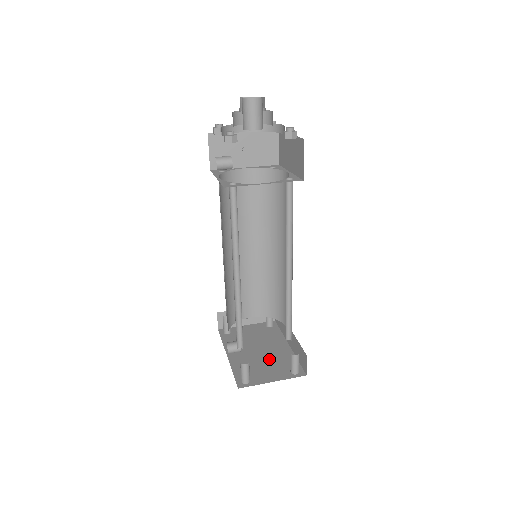
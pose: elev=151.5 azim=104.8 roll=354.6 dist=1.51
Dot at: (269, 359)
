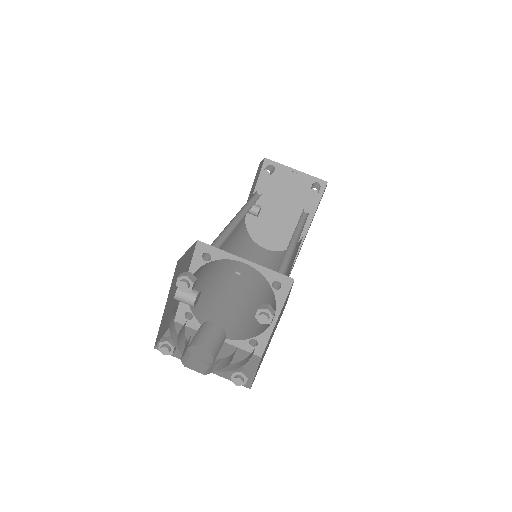
Dot at: (279, 232)
